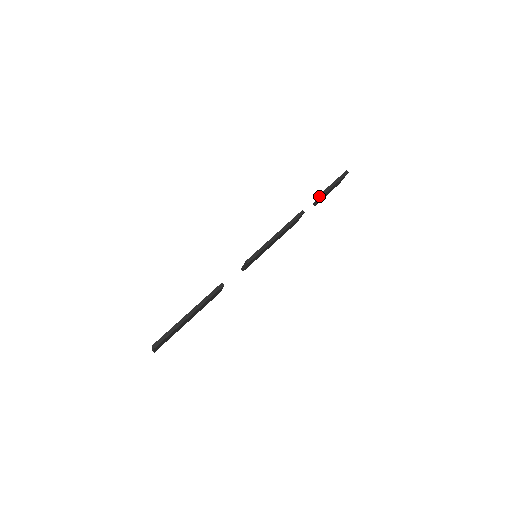
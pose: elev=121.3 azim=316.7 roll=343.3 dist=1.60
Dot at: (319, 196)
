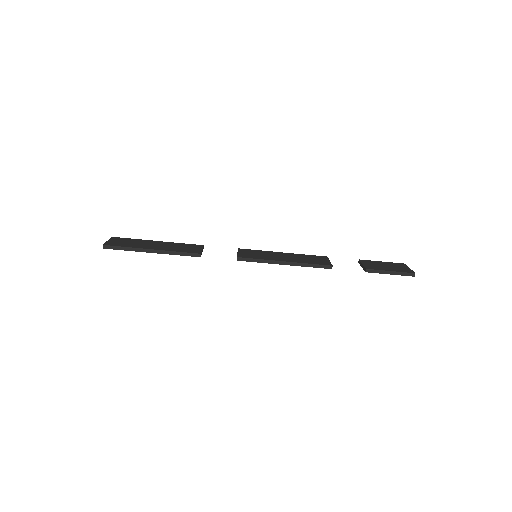
Dot at: (364, 267)
